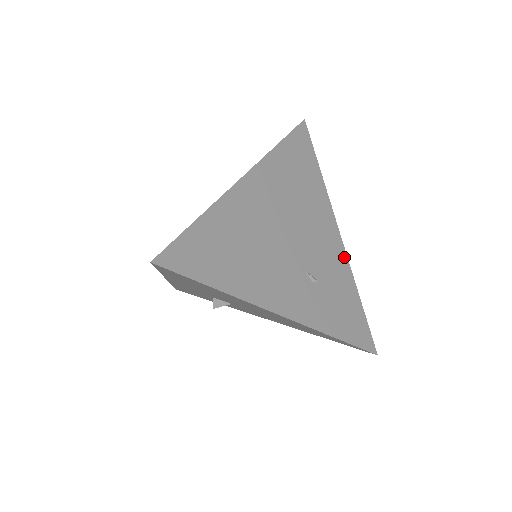
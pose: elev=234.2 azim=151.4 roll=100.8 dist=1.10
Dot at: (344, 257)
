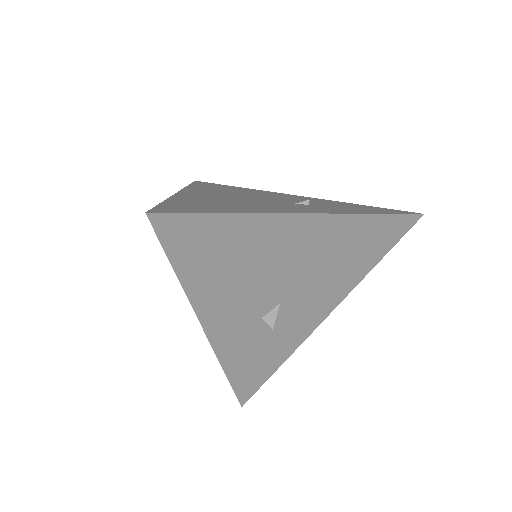
Dot at: (316, 199)
